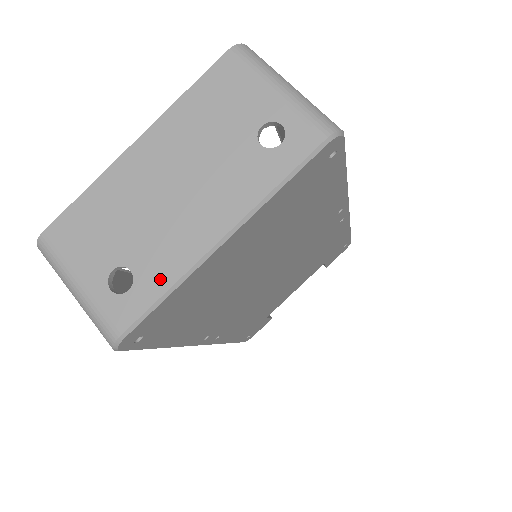
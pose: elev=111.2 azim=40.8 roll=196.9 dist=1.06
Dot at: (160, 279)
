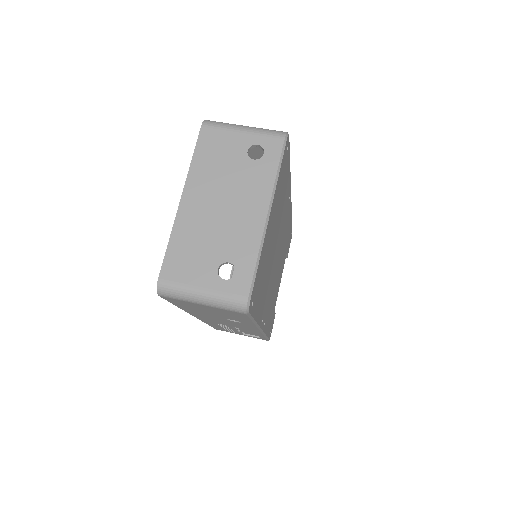
Dot at: (249, 255)
